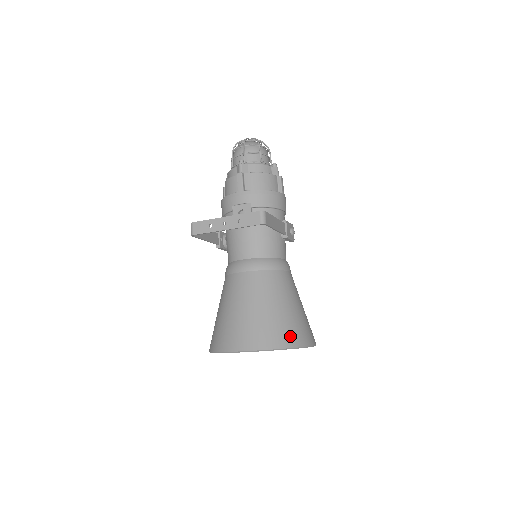
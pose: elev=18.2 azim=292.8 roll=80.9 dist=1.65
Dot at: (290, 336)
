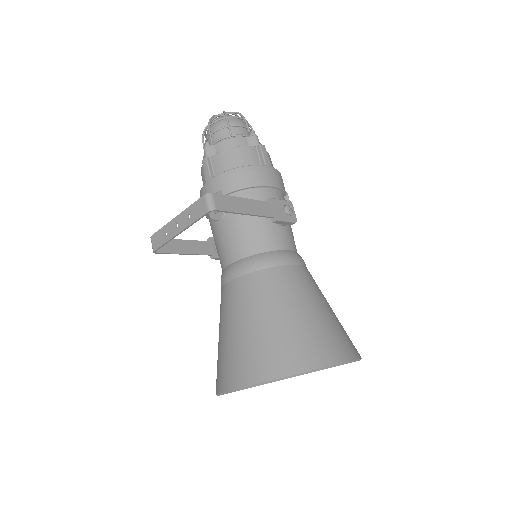
Dot at: (296, 356)
